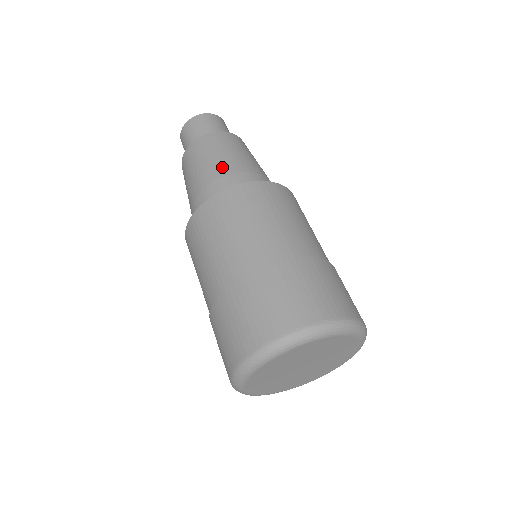
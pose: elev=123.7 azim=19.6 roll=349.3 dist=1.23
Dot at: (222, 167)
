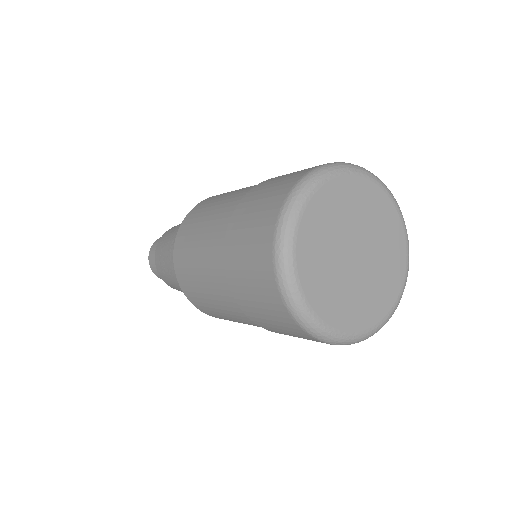
Dot at: occluded
